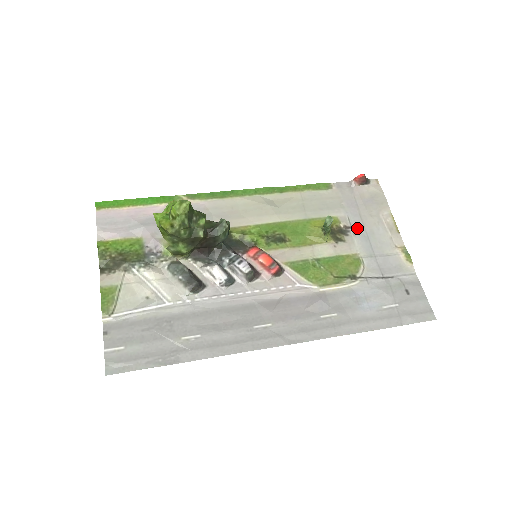
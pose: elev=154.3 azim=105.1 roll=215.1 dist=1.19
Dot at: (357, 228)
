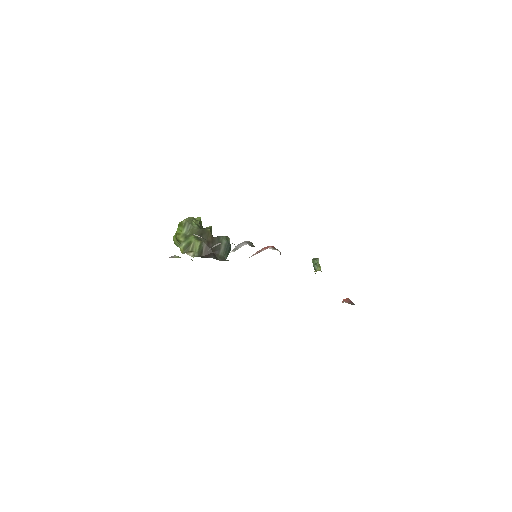
Dot at: occluded
